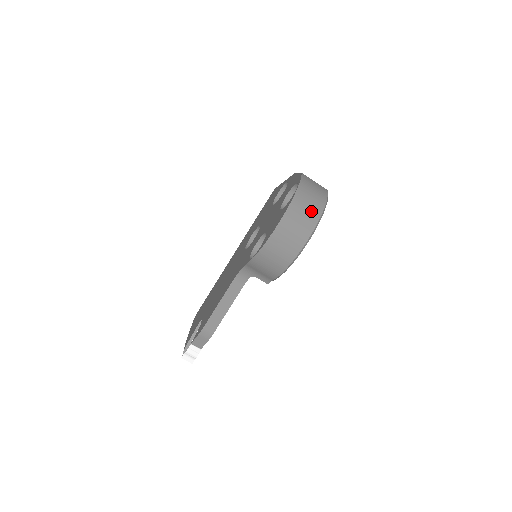
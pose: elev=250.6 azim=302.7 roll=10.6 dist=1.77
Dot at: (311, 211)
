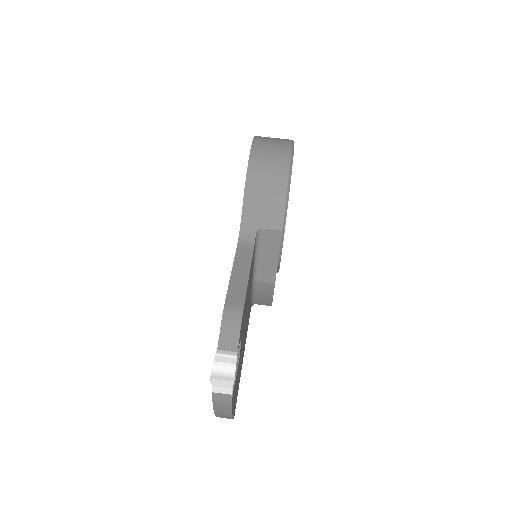
Dot at: occluded
